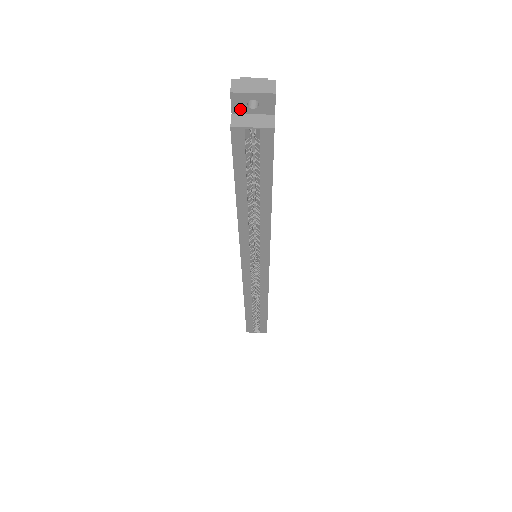
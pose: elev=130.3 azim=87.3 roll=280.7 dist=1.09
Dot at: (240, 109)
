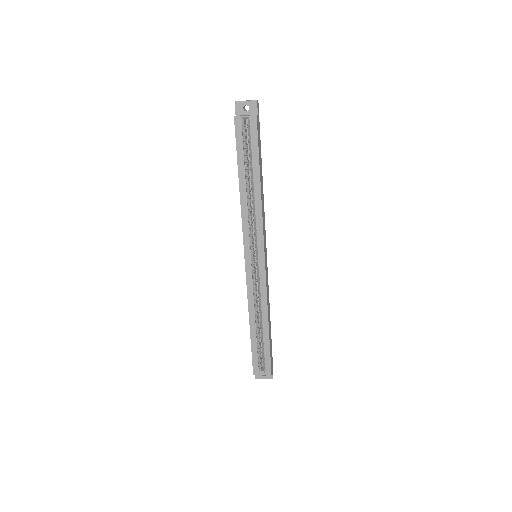
Dot at: (240, 112)
